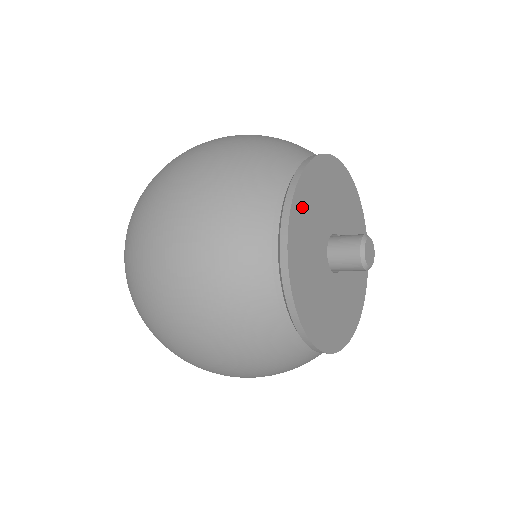
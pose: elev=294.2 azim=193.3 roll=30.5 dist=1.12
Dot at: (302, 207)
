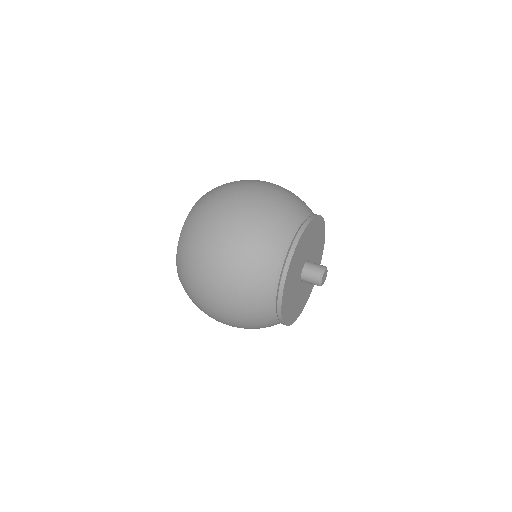
Dot at: (293, 266)
